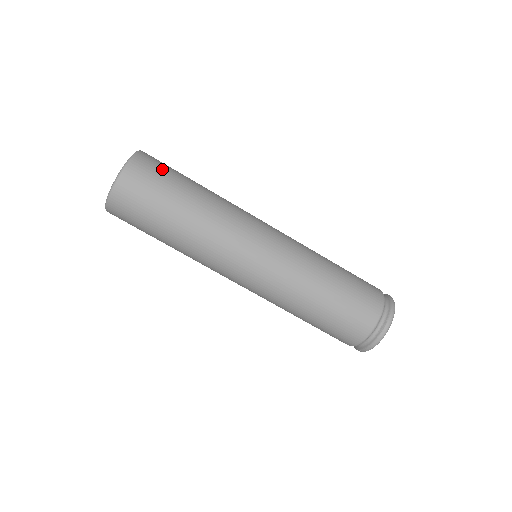
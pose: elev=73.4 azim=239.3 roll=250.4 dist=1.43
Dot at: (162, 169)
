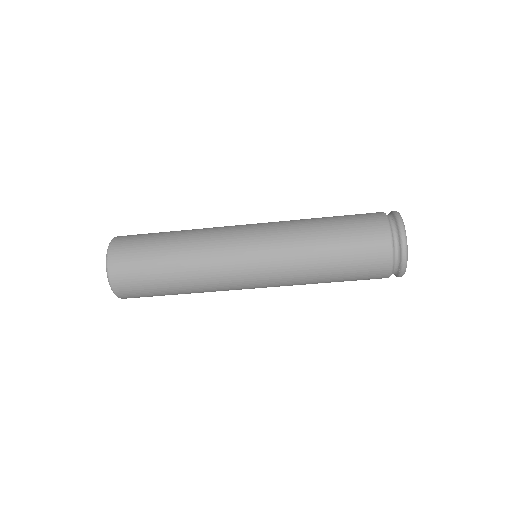
Dot at: (133, 266)
